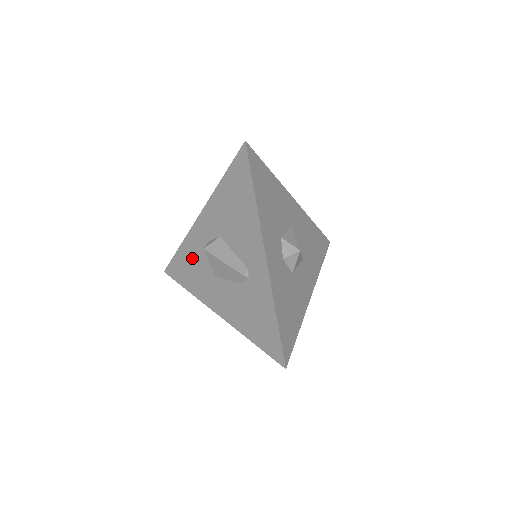
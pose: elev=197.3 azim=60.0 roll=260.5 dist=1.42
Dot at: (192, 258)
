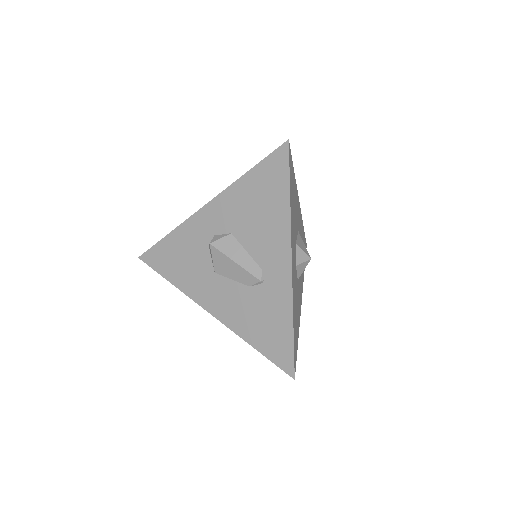
Dot at: (185, 249)
